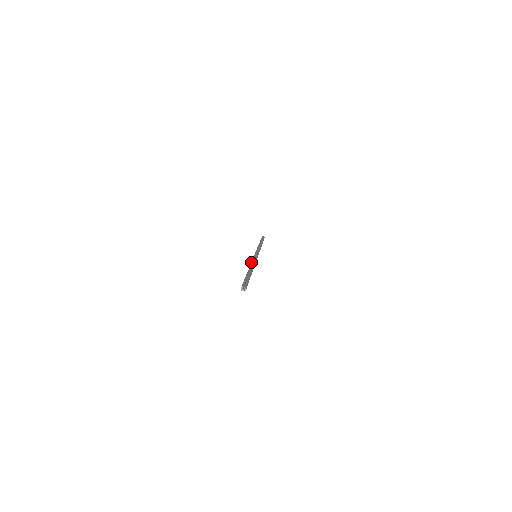
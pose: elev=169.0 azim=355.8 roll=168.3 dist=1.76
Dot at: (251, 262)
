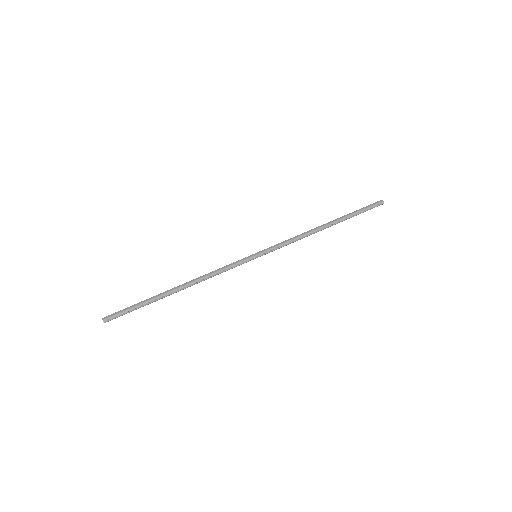
Dot at: (213, 273)
